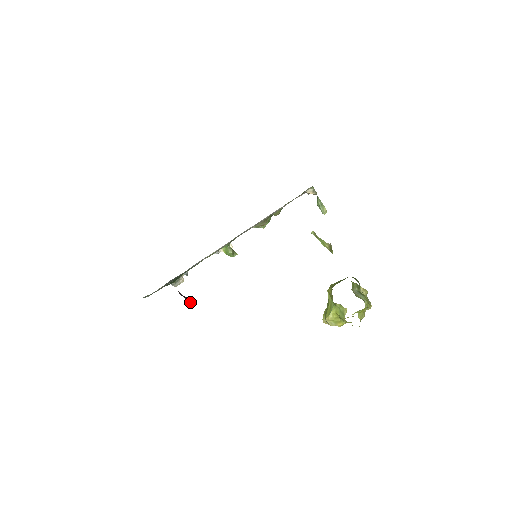
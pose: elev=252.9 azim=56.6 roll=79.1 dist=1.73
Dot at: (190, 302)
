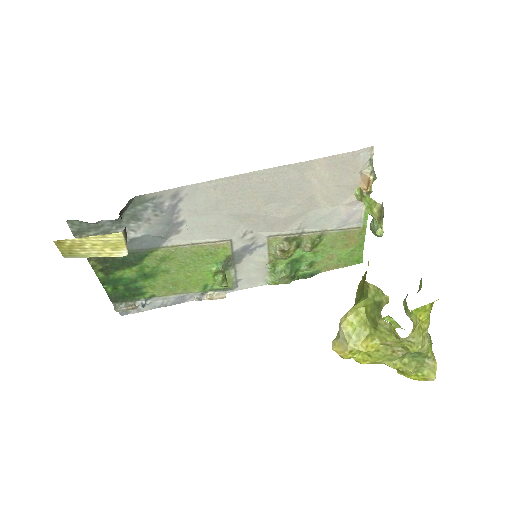
Dot at: occluded
